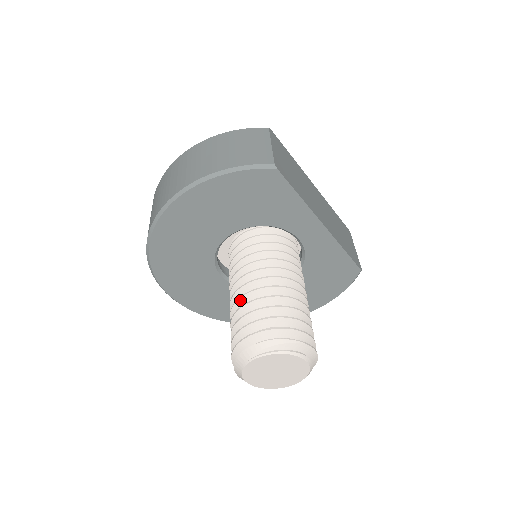
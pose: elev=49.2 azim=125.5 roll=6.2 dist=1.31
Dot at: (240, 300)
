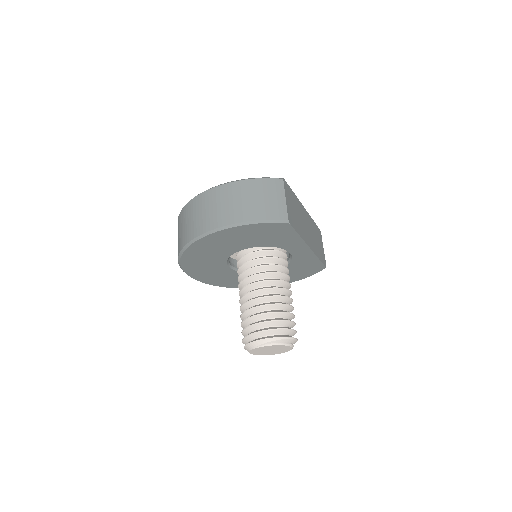
Dot at: (251, 302)
